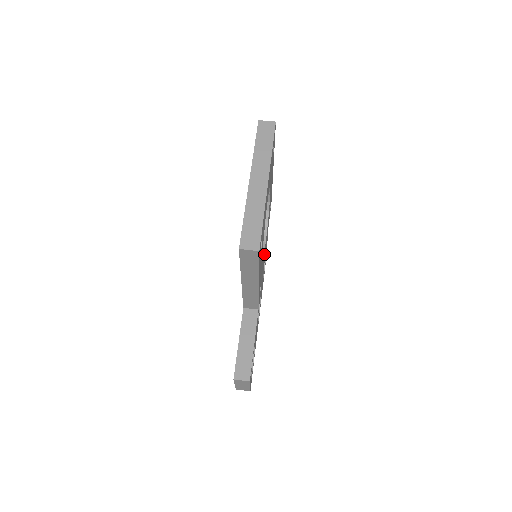
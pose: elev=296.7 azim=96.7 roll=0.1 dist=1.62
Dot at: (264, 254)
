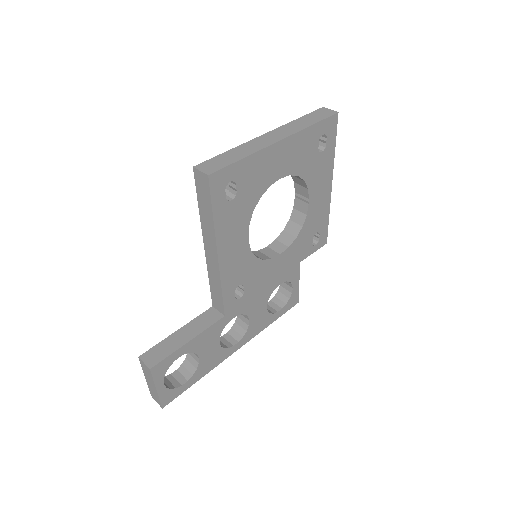
Dot at: (270, 266)
